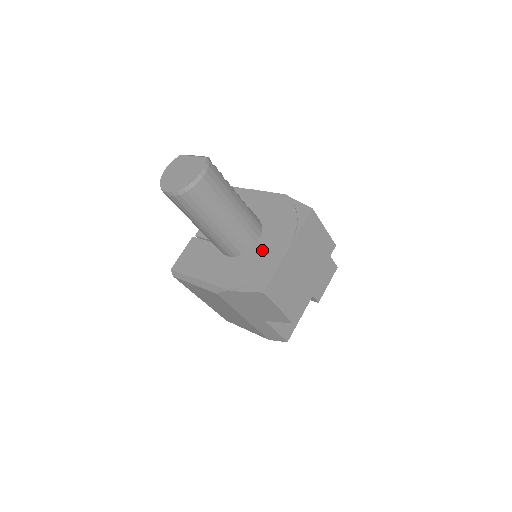
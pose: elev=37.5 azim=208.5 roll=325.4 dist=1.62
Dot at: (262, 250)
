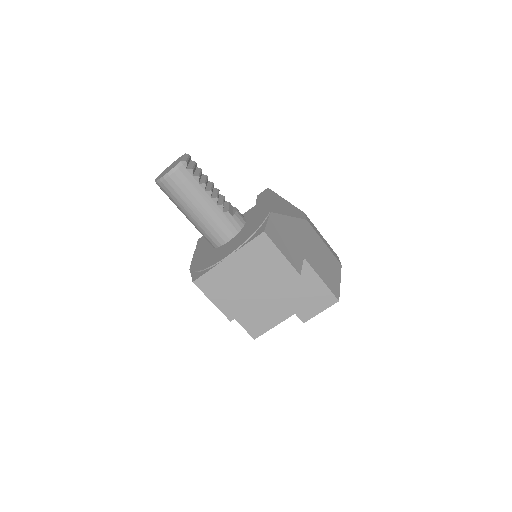
Dot at: (221, 250)
